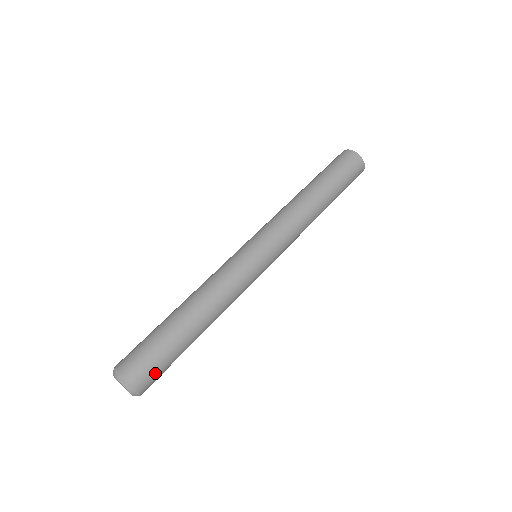
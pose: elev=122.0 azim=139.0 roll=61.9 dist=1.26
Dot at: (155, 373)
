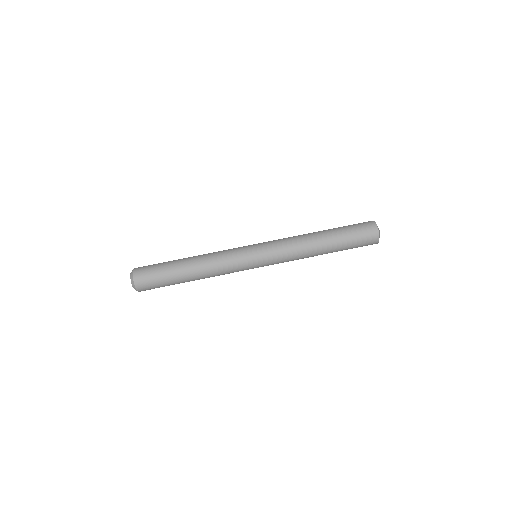
Dot at: (152, 287)
